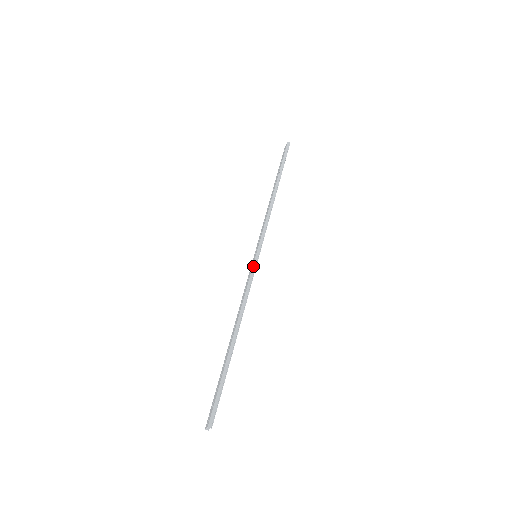
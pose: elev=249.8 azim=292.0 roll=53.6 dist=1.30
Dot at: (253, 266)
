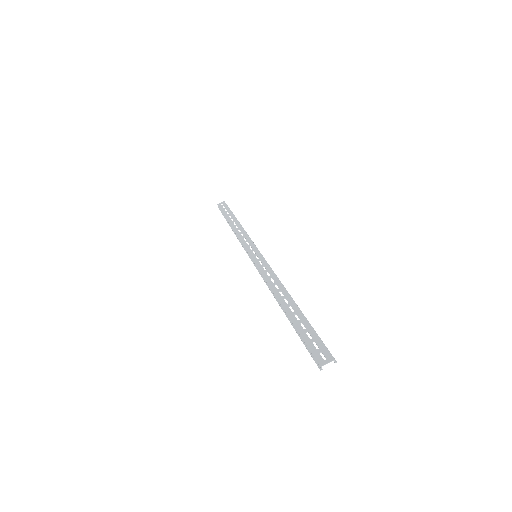
Dot at: (265, 260)
